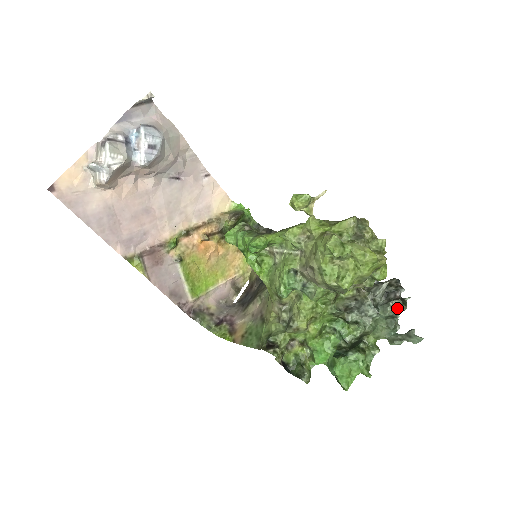
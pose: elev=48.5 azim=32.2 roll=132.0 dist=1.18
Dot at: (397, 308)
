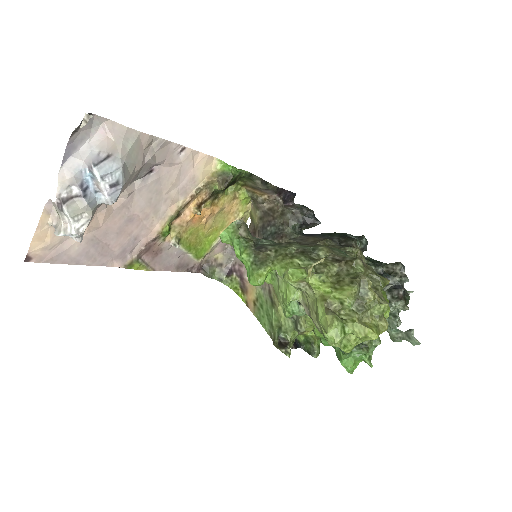
Dot at: (399, 308)
